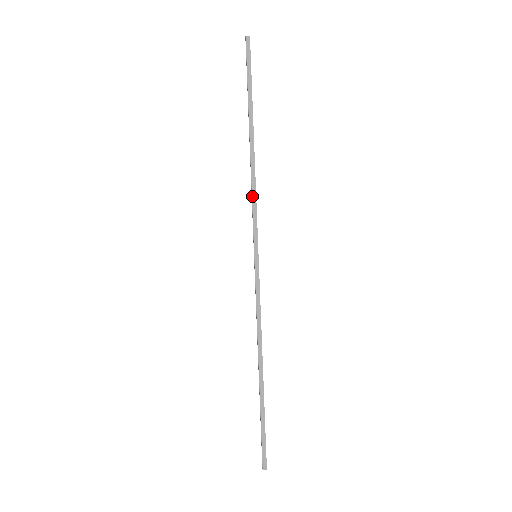
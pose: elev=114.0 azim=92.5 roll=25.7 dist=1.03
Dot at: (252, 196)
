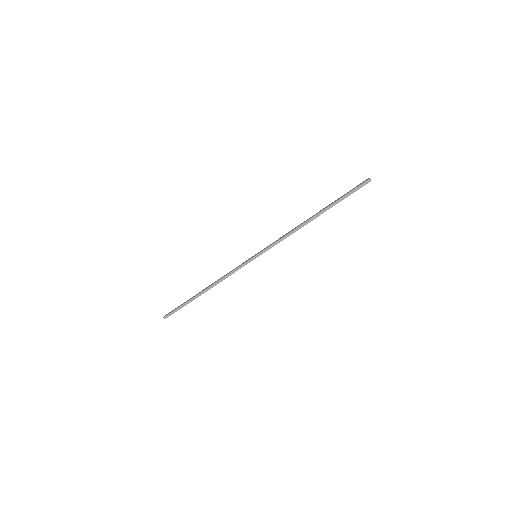
Dot at: (284, 237)
